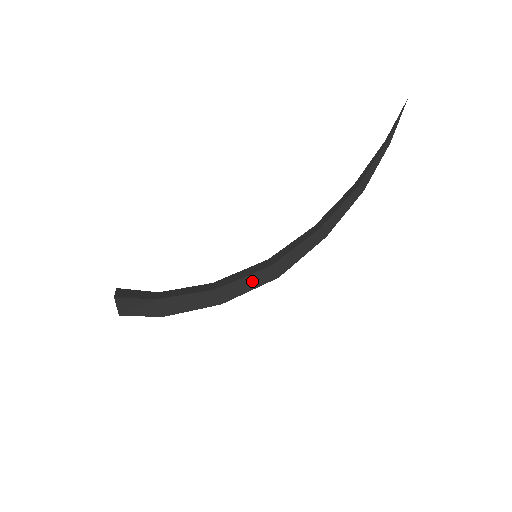
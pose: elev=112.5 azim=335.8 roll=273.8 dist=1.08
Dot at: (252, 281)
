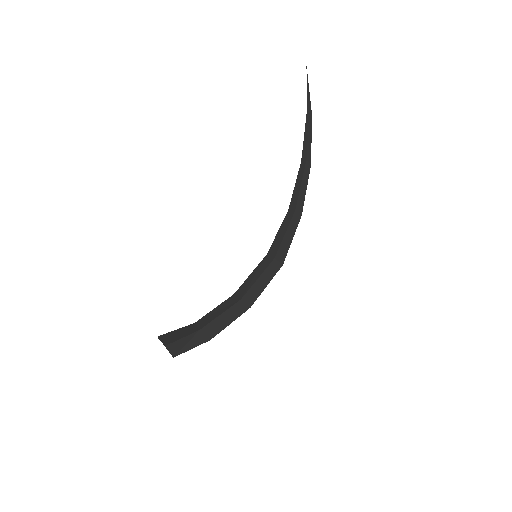
Dot at: (265, 278)
